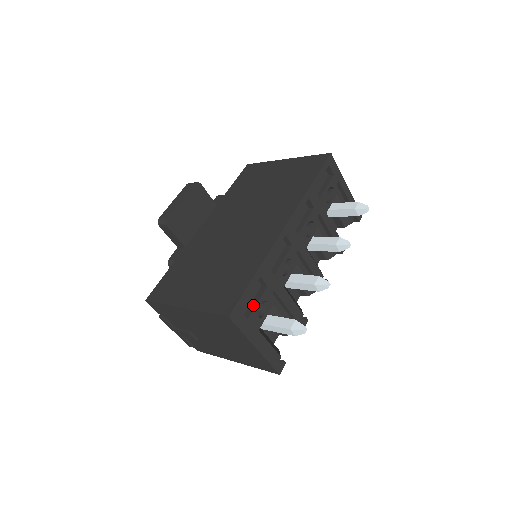
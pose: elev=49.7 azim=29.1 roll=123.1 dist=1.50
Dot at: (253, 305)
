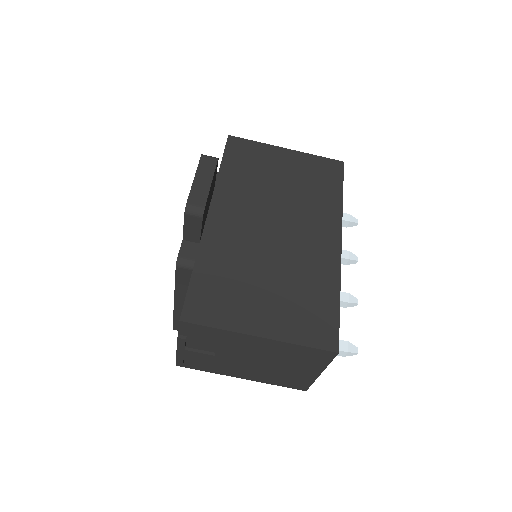
Dot at: occluded
